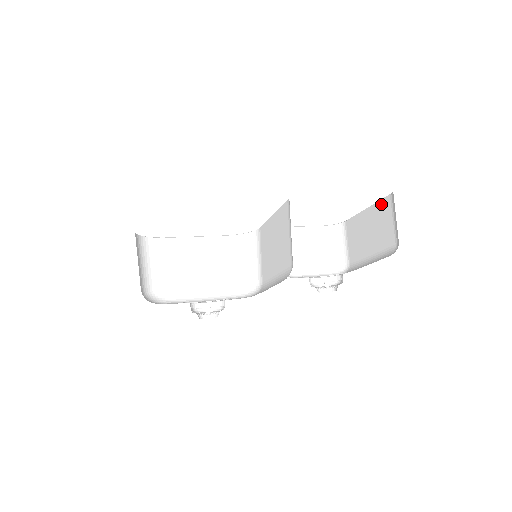
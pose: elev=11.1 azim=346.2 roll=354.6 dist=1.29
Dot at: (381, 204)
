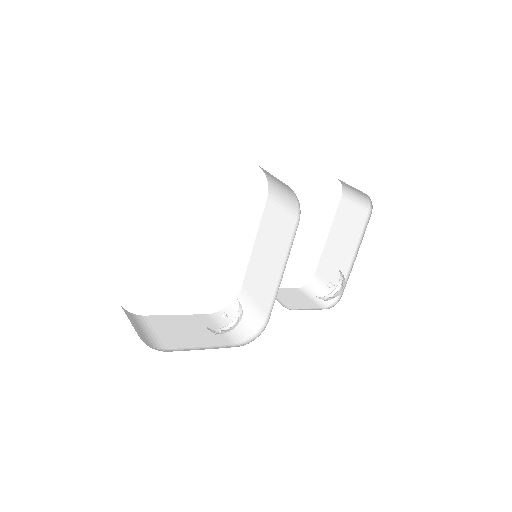
Dot at: (338, 213)
